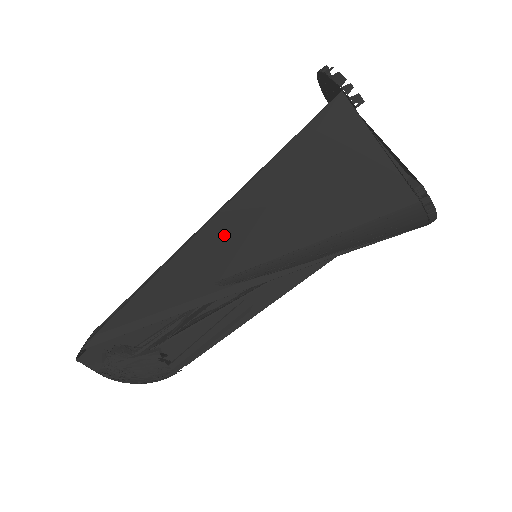
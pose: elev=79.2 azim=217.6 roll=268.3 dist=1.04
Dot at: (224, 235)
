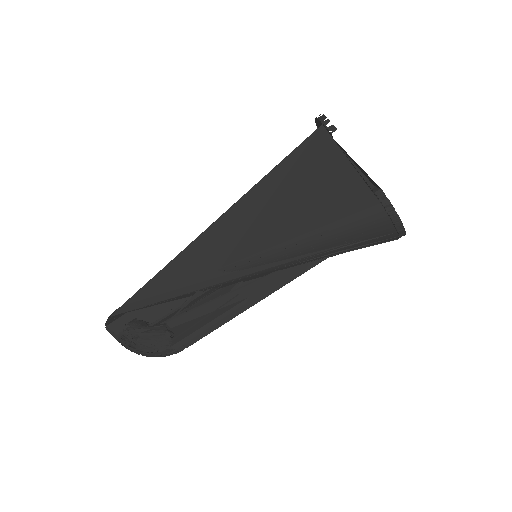
Dot at: (229, 229)
